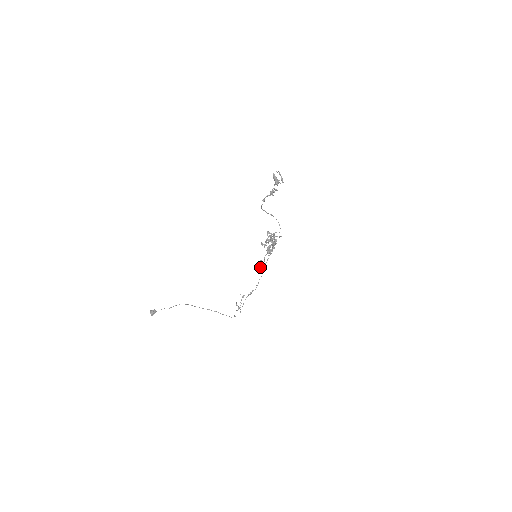
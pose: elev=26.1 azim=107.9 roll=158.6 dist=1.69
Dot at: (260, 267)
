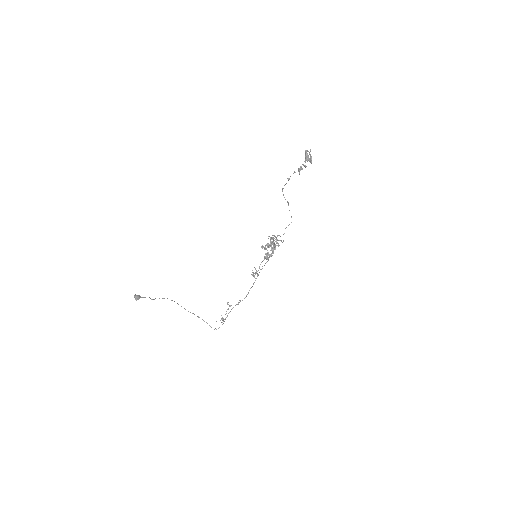
Dot at: (253, 275)
